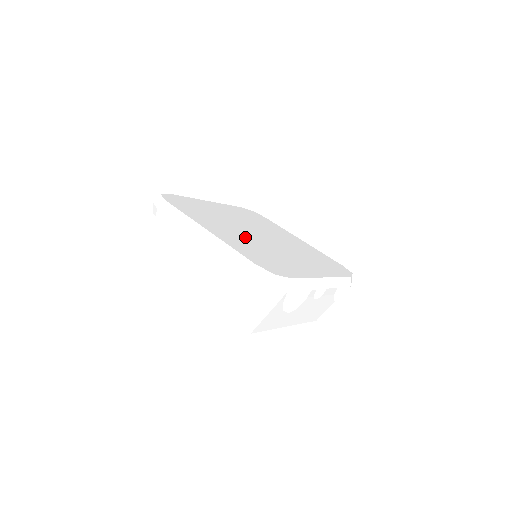
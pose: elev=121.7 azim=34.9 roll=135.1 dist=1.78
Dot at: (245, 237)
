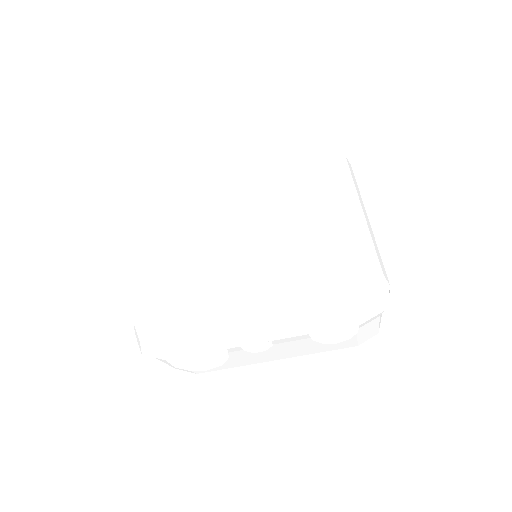
Dot at: (200, 251)
